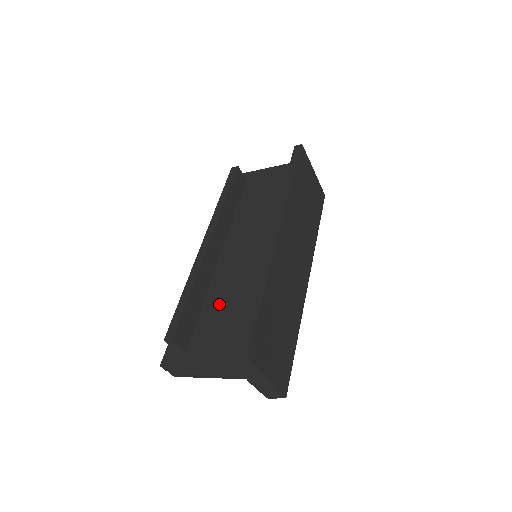
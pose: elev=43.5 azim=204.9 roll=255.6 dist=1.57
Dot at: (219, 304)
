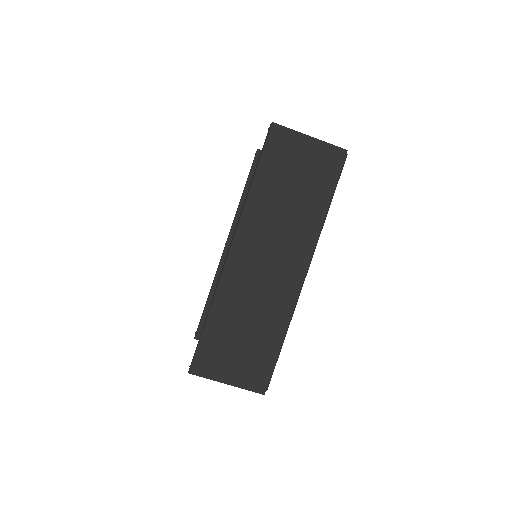
Dot at: occluded
